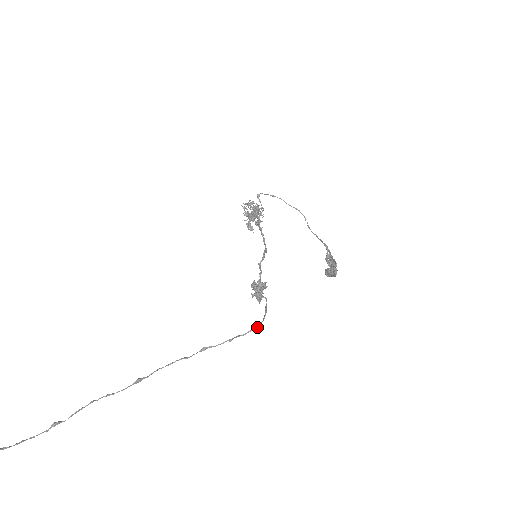
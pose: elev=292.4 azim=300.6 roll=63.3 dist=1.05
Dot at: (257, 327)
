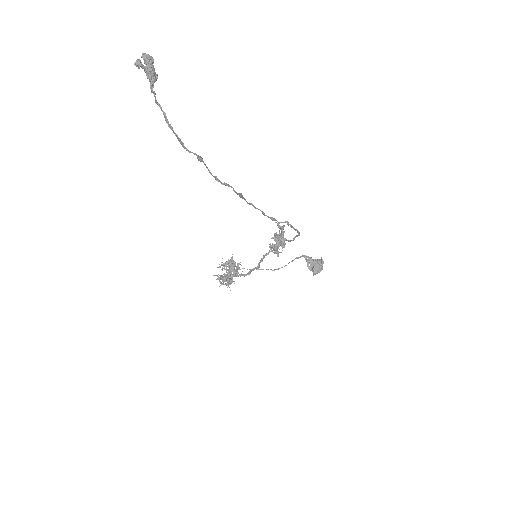
Dot at: (299, 232)
